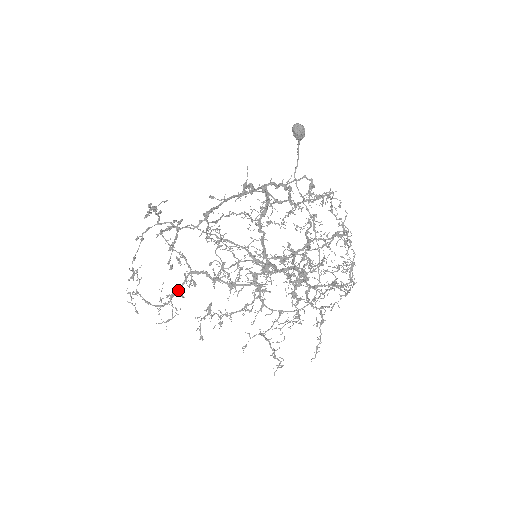
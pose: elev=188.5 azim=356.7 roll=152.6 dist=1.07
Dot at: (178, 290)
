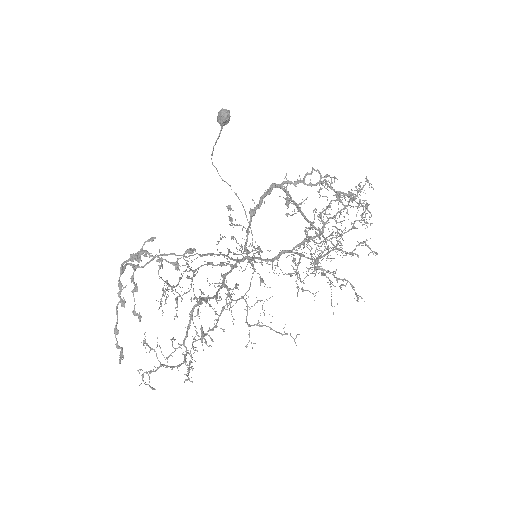
Dot at: occluded
